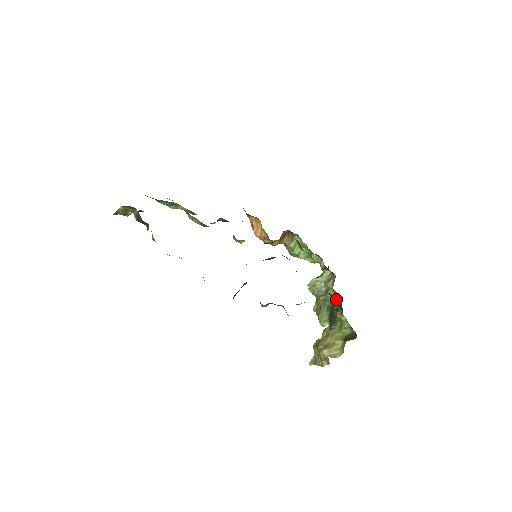
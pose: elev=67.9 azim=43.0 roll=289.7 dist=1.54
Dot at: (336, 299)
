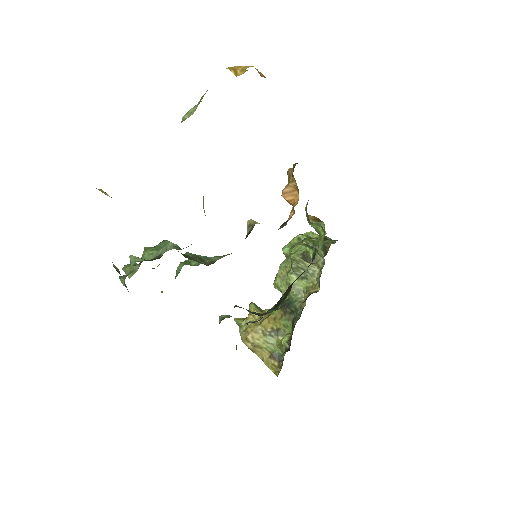
Dot at: (301, 299)
